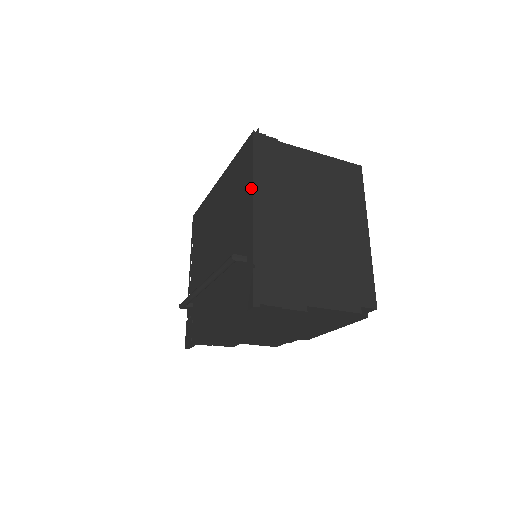
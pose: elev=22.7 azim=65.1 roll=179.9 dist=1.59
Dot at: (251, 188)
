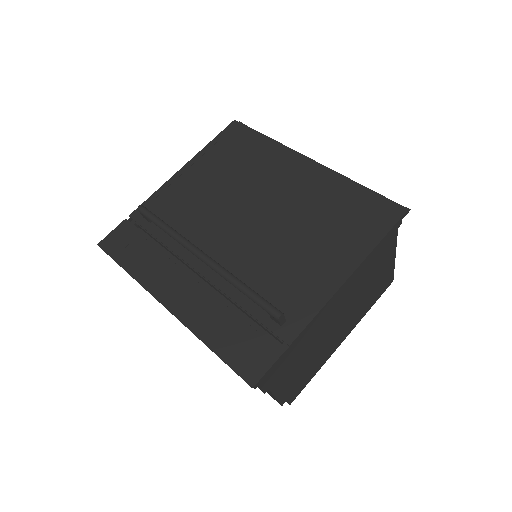
Dot at: (354, 264)
